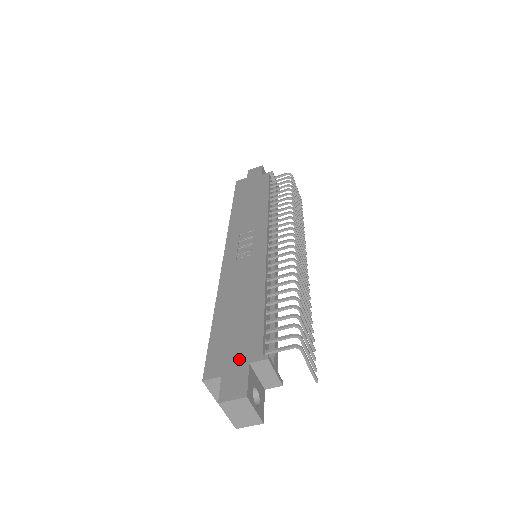
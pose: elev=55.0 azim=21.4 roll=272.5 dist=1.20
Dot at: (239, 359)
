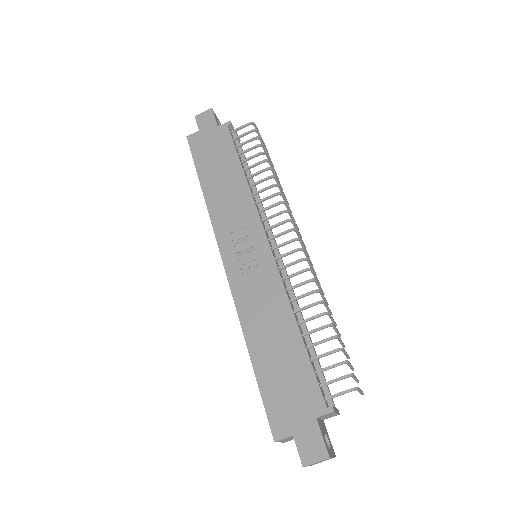
Dot at: (303, 414)
